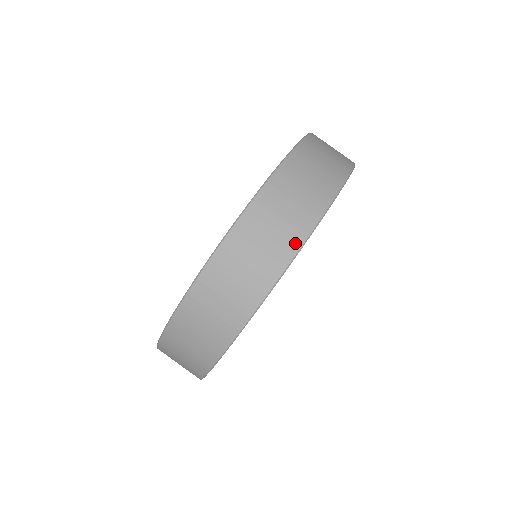
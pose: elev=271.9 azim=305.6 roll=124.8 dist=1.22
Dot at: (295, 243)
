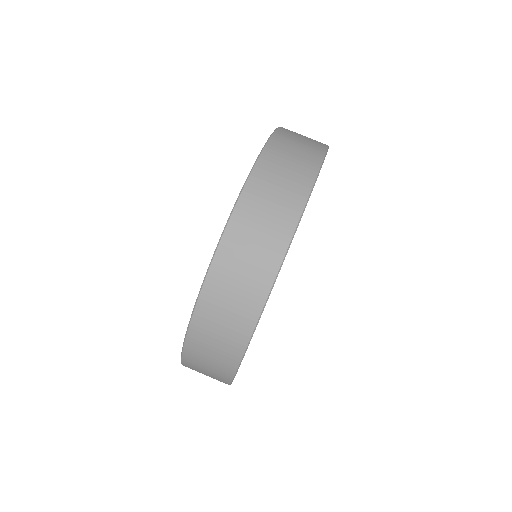
Dot at: (308, 179)
